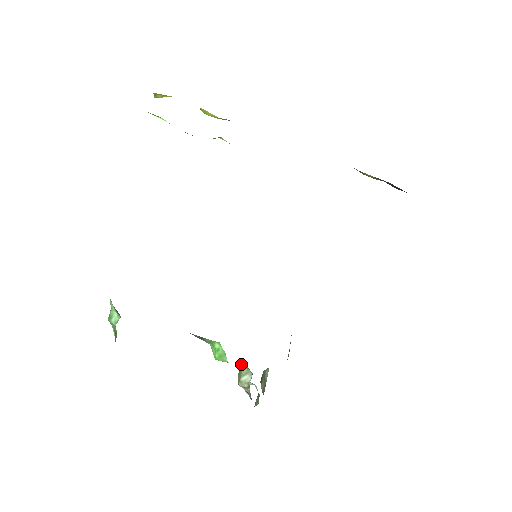
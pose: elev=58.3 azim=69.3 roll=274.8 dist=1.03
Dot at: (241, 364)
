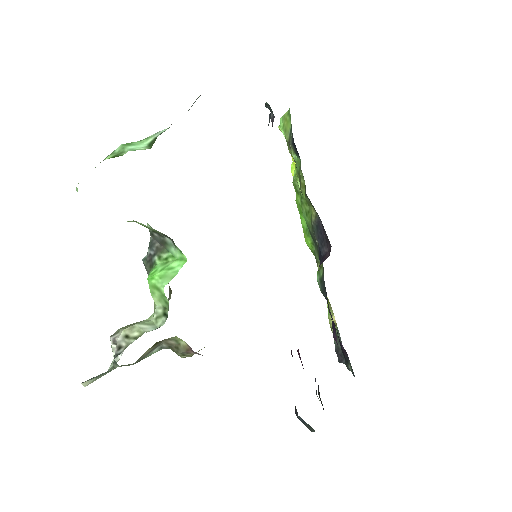
Dot at: (160, 309)
